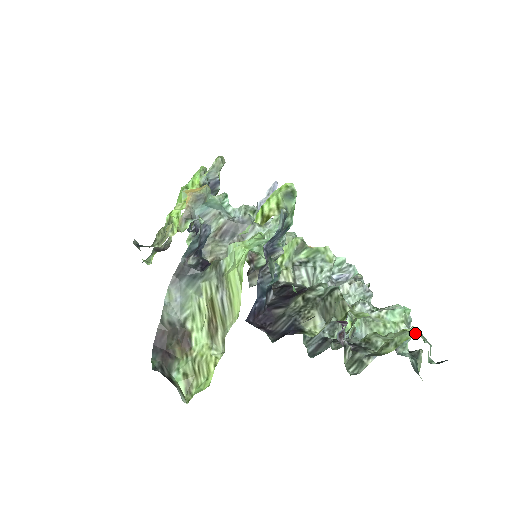
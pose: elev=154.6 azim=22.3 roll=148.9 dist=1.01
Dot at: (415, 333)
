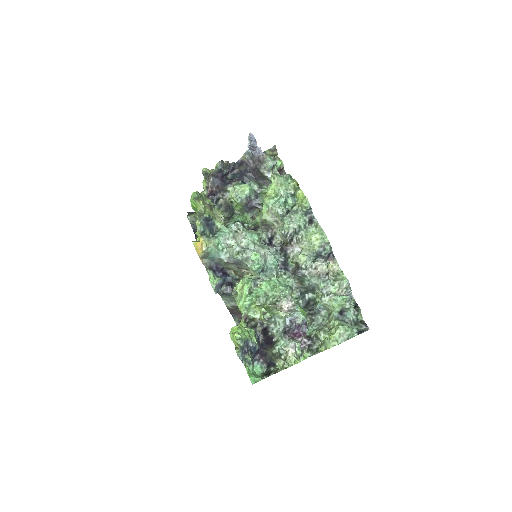
Dot at: (334, 343)
